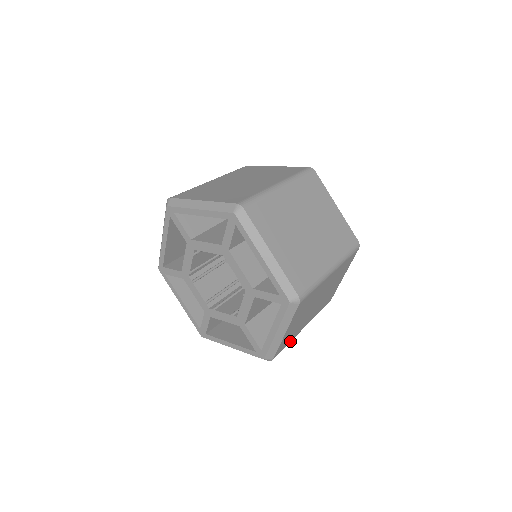
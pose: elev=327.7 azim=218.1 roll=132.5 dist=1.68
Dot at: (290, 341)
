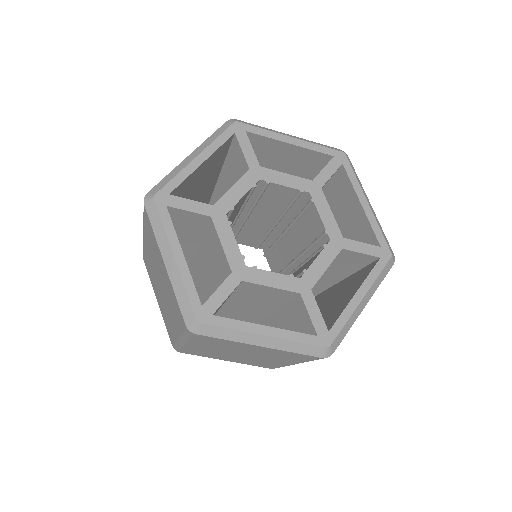
Dot at: occluded
